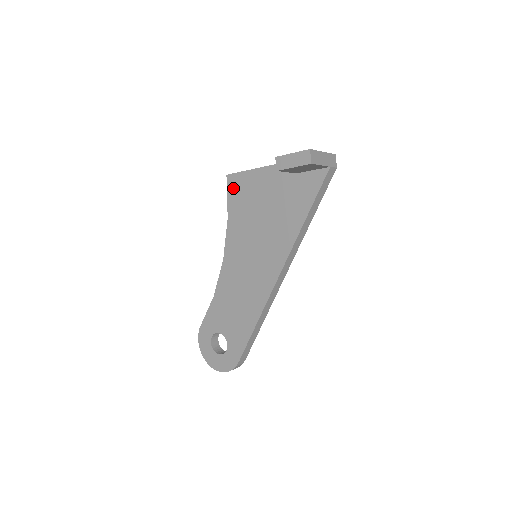
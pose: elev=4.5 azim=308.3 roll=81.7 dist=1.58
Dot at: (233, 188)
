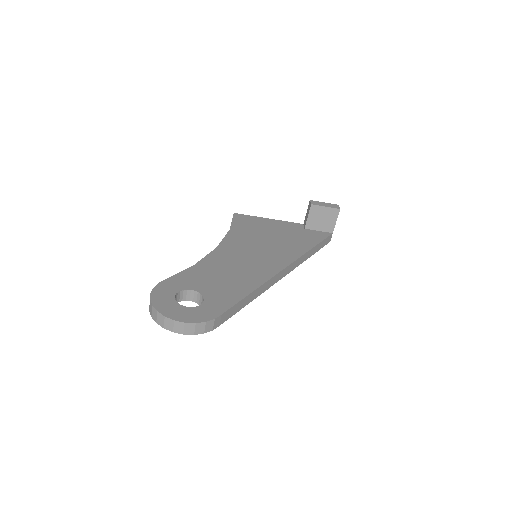
Dot at: (240, 219)
